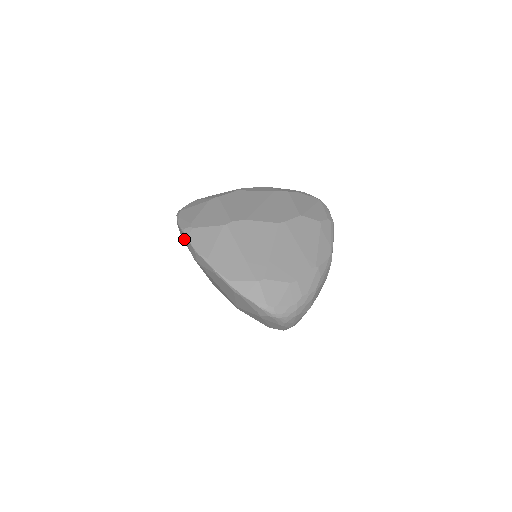
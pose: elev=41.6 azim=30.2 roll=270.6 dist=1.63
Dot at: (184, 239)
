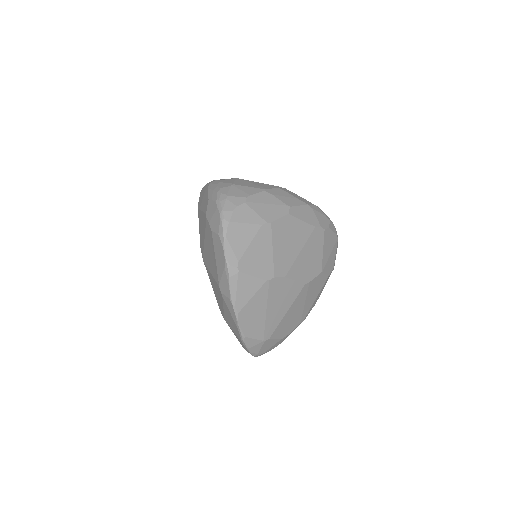
Dot at: (219, 259)
